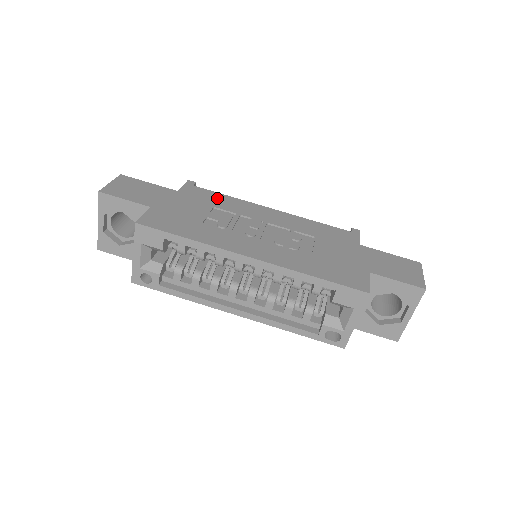
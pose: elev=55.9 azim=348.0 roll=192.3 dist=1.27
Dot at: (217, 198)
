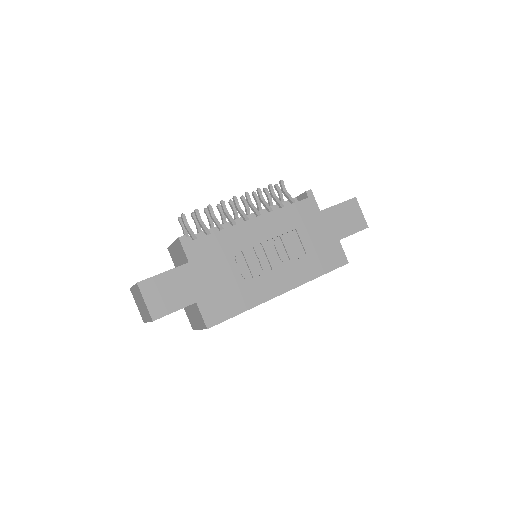
Dot at: (216, 243)
